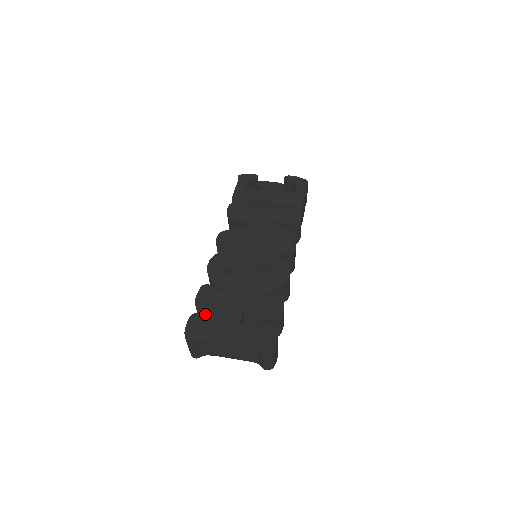
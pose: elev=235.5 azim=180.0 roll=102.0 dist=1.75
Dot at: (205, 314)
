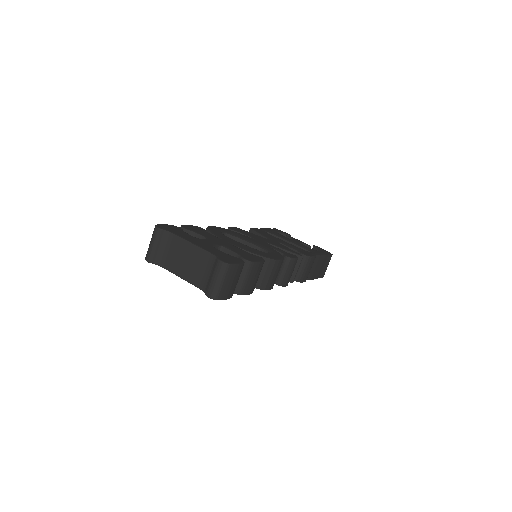
Dot at: occluded
